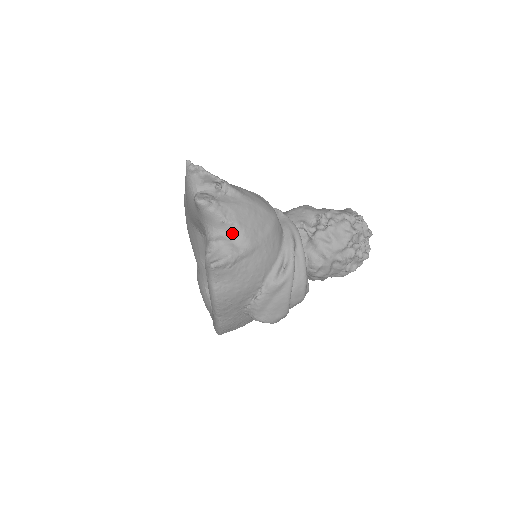
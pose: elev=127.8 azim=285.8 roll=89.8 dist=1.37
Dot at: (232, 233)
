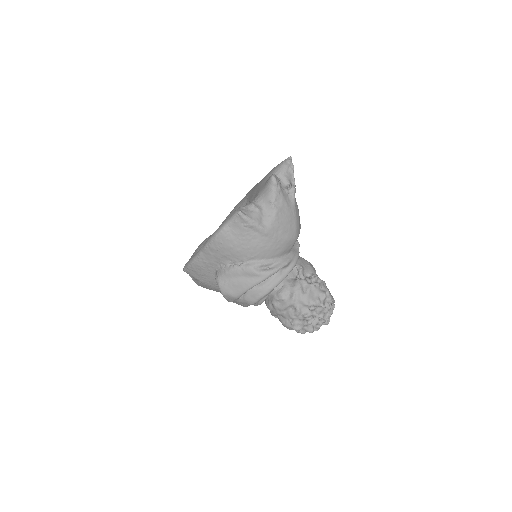
Dot at: (268, 213)
